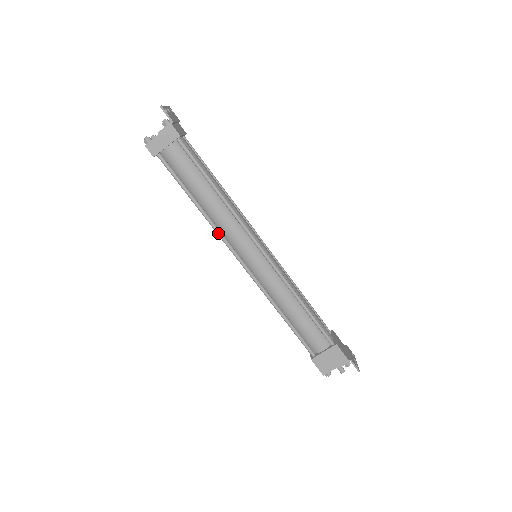
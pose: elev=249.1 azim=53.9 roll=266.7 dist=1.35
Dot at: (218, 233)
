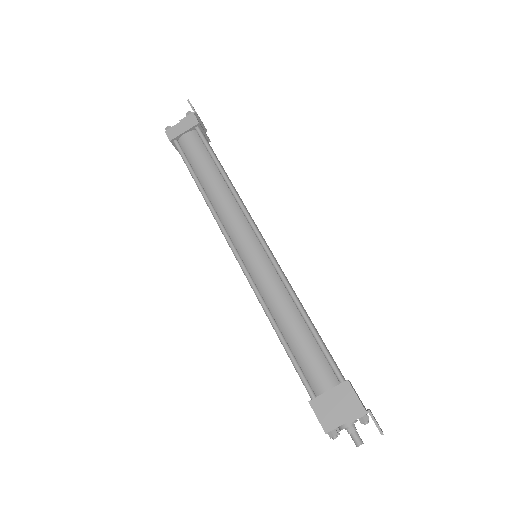
Dot at: (216, 218)
